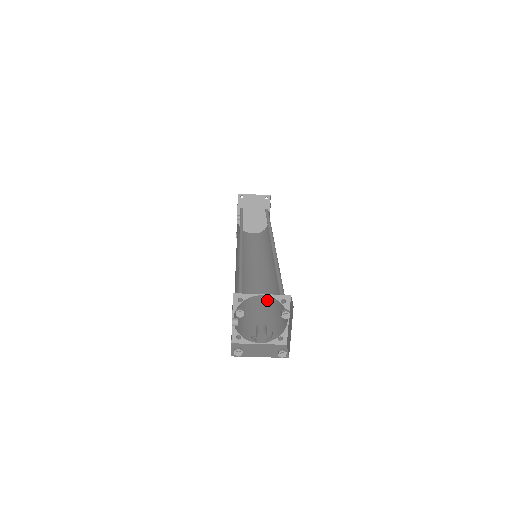
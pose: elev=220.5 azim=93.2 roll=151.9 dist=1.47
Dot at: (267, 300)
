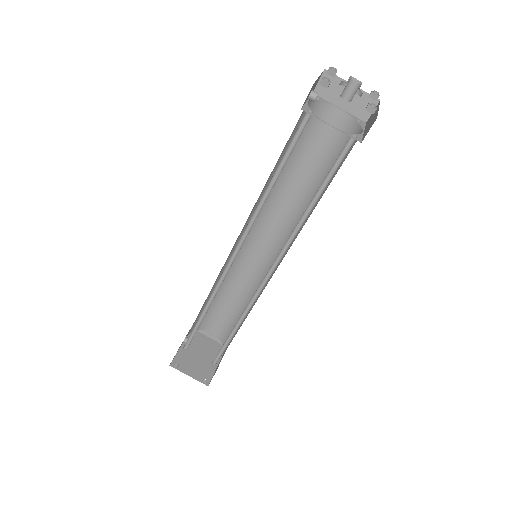
Dot at: occluded
